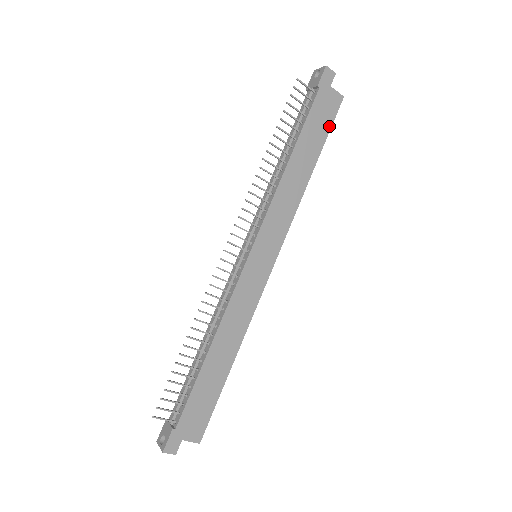
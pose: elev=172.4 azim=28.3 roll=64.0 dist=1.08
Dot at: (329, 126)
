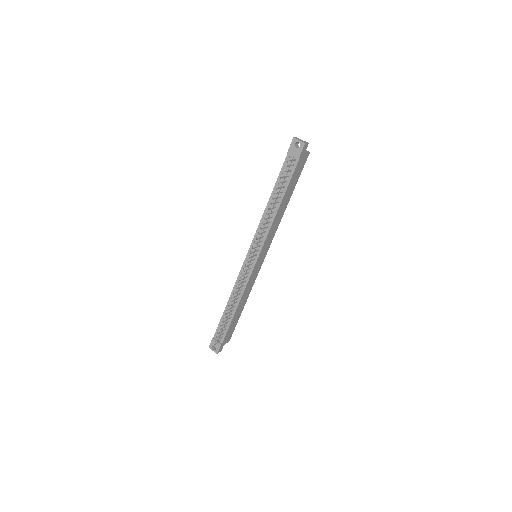
Dot at: (300, 174)
